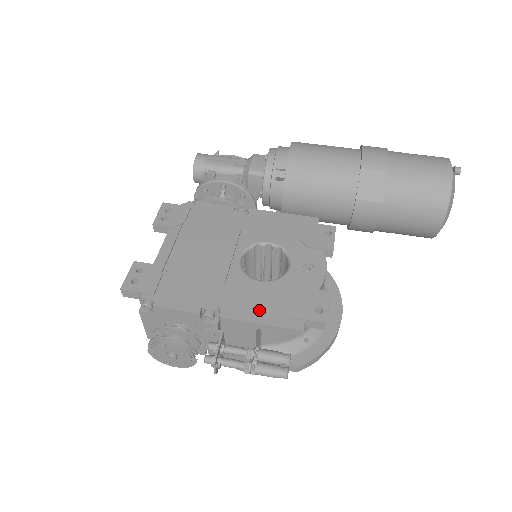
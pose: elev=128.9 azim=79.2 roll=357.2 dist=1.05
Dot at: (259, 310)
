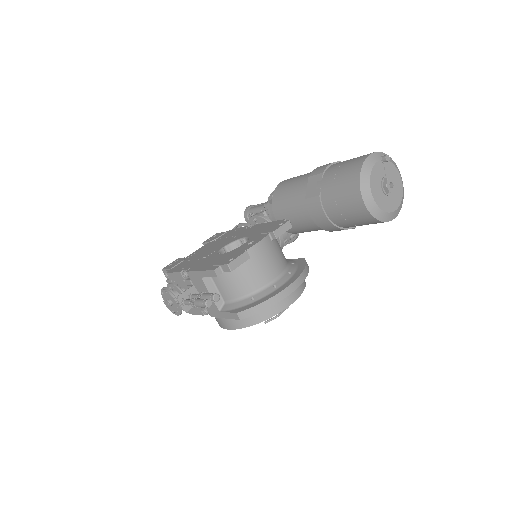
Dot at: (205, 266)
